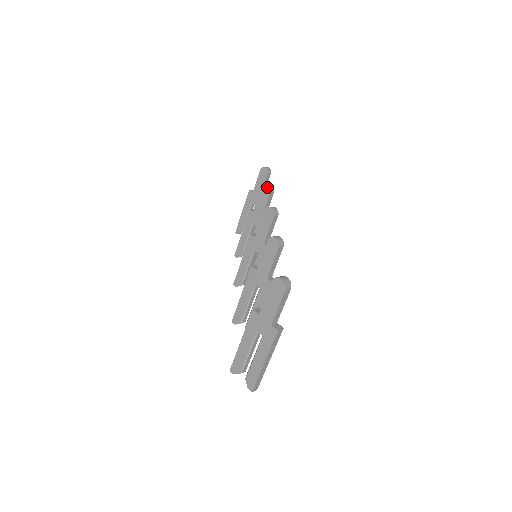
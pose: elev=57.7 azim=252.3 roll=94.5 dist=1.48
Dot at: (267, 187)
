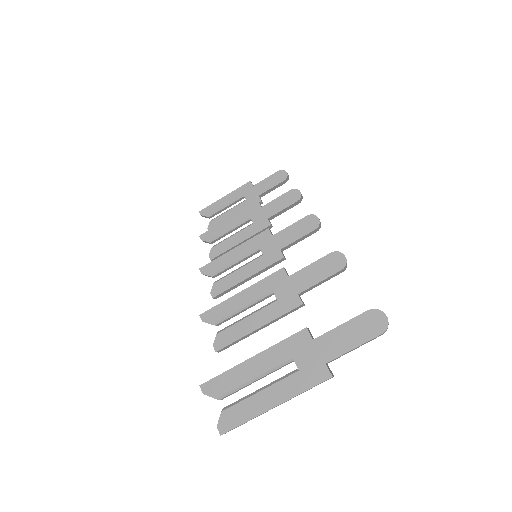
Dot at: (298, 193)
